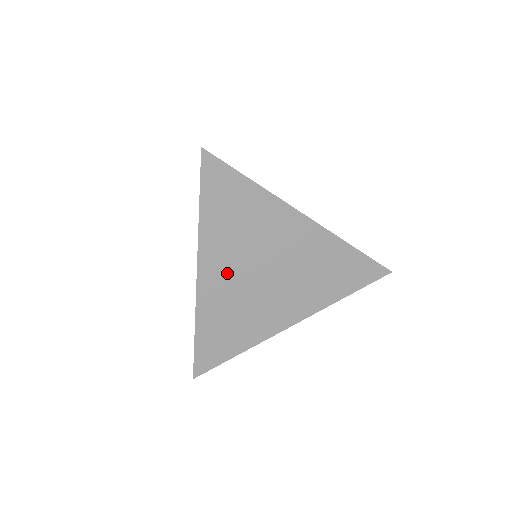
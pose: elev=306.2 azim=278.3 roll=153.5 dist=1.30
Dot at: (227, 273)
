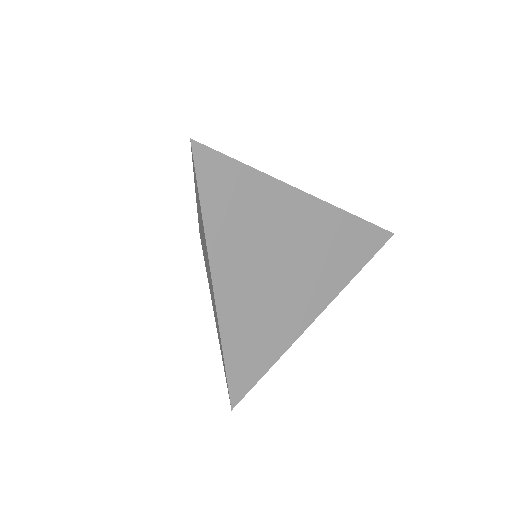
Dot at: (243, 276)
